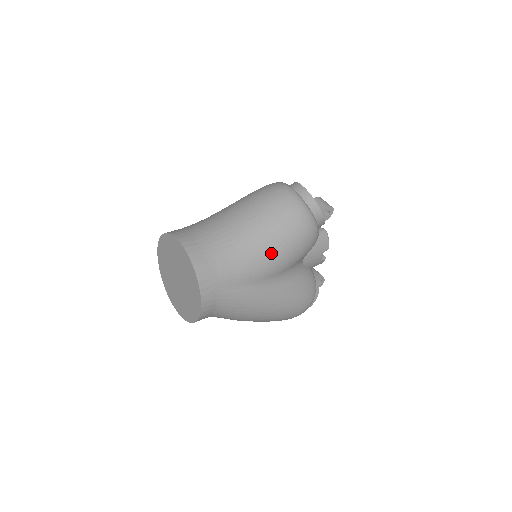
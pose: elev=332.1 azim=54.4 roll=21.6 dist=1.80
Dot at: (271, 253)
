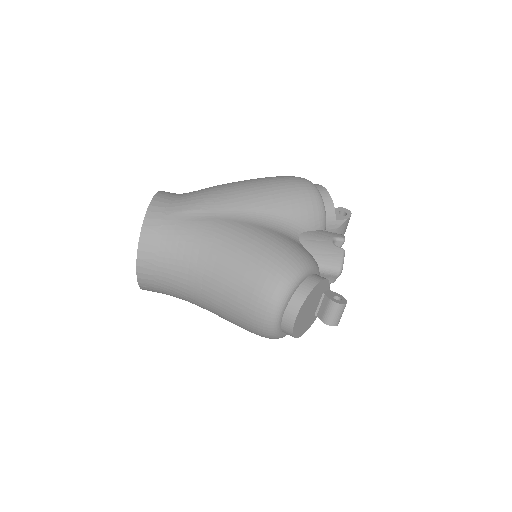
Dot at: occluded
